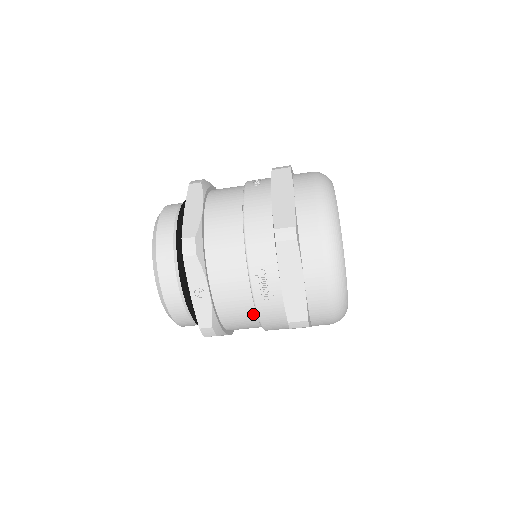
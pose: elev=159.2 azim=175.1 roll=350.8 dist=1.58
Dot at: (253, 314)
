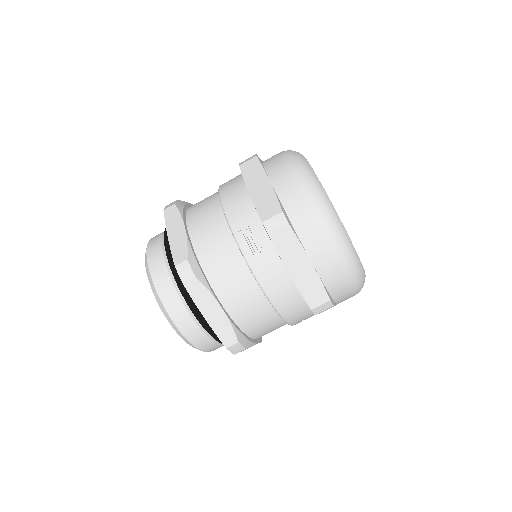
Dot at: occluded
